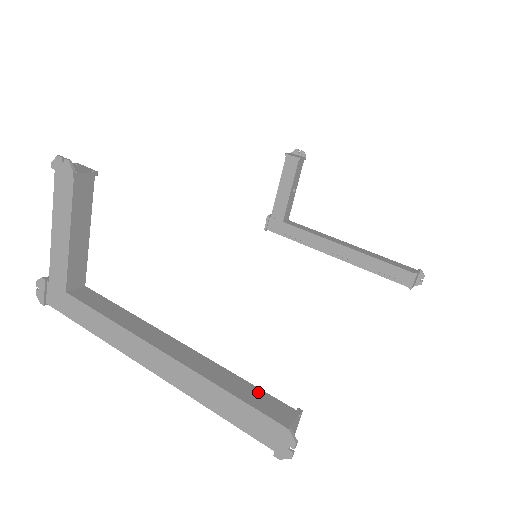
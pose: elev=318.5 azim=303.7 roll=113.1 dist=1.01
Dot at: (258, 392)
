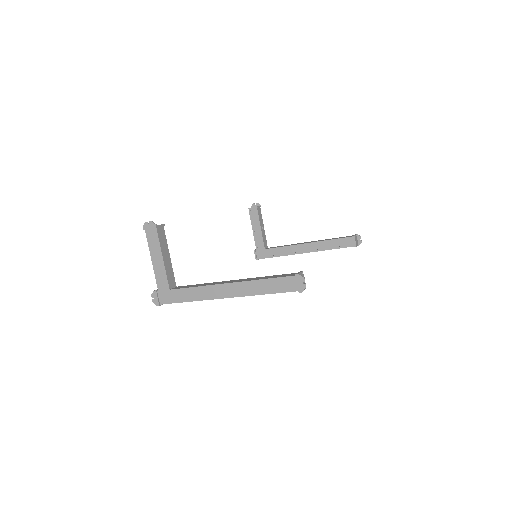
Dot at: (281, 275)
